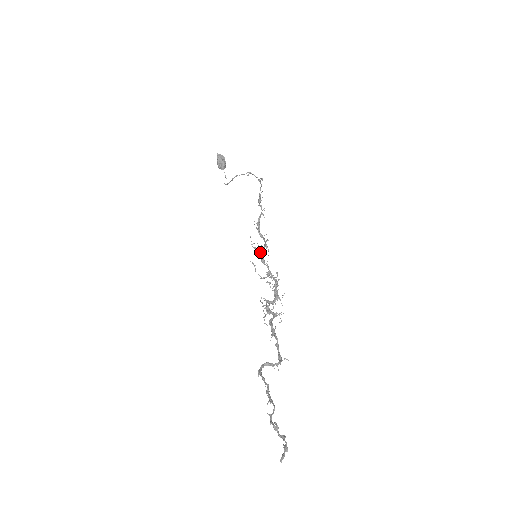
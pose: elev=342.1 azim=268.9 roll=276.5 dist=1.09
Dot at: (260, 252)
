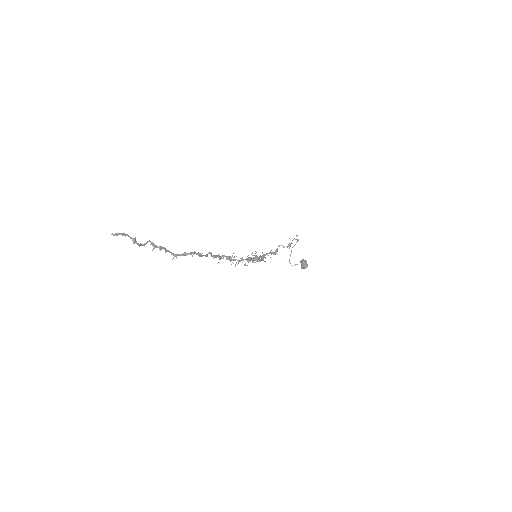
Dot at: occluded
